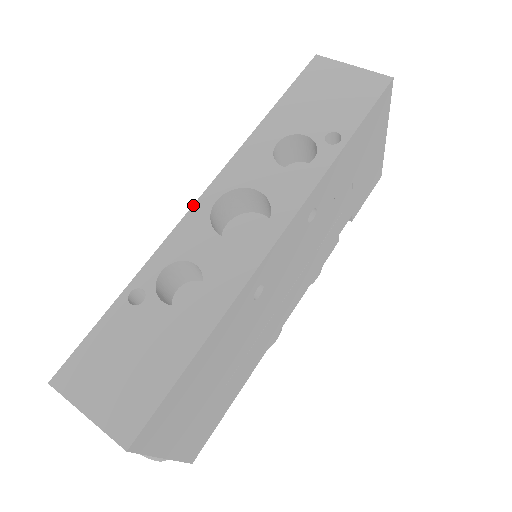
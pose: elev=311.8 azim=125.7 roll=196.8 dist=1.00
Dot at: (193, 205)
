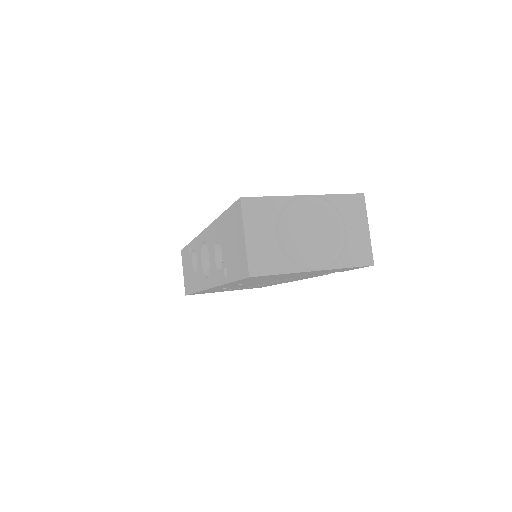
Dot at: (200, 233)
